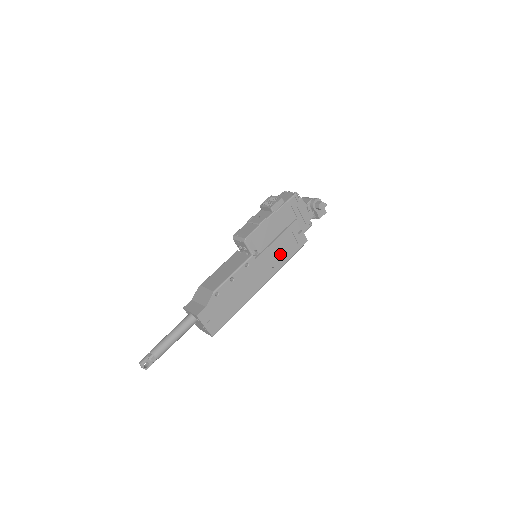
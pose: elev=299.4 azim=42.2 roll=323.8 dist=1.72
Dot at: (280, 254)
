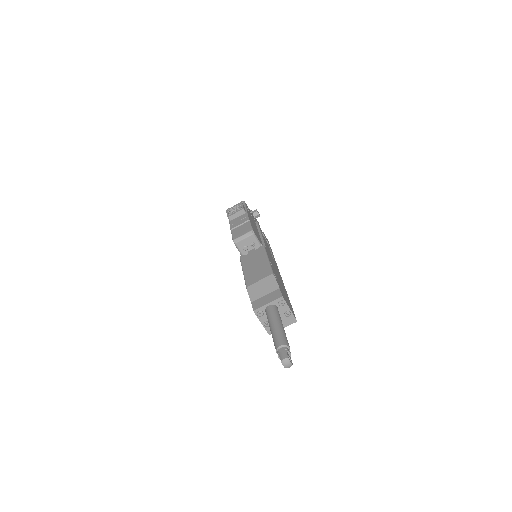
Dot at: (268, 249)
